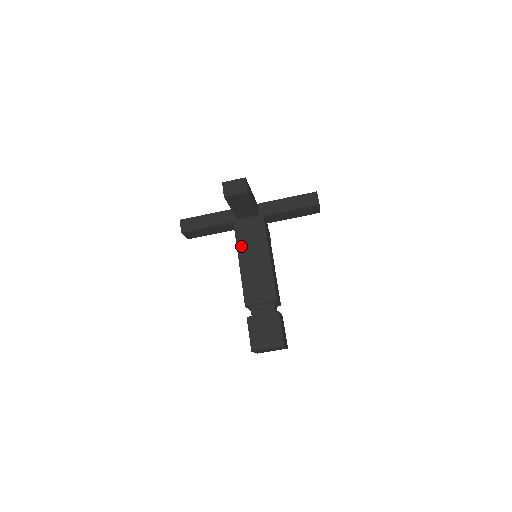
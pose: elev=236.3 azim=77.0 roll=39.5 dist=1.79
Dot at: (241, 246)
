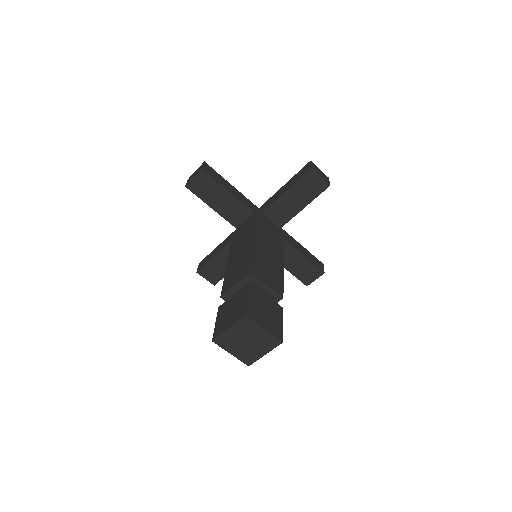
Dot at: (233, 247)
